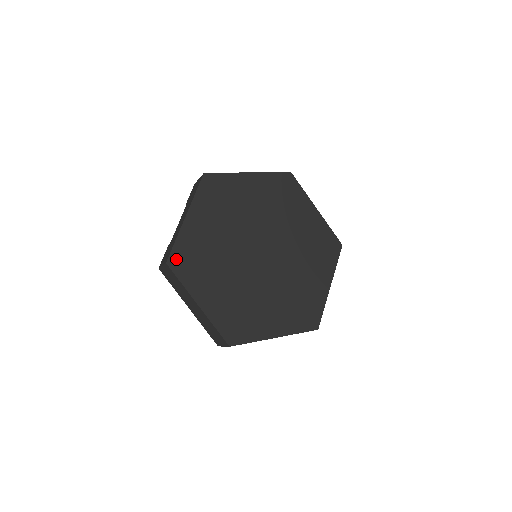
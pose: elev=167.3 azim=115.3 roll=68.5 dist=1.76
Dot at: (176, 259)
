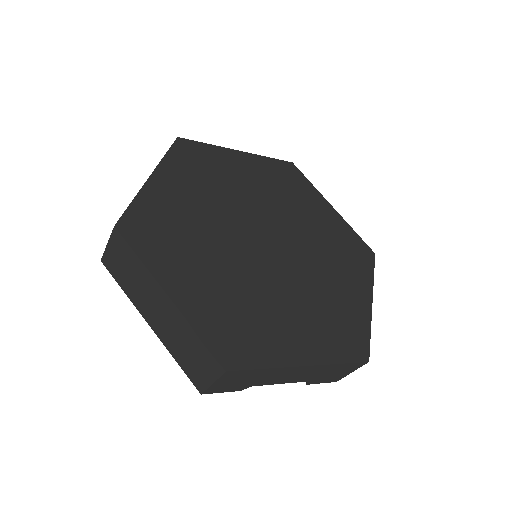
Dot at: (132, 224)
